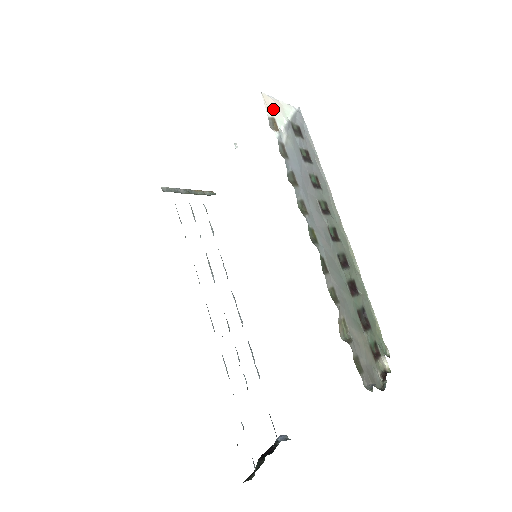
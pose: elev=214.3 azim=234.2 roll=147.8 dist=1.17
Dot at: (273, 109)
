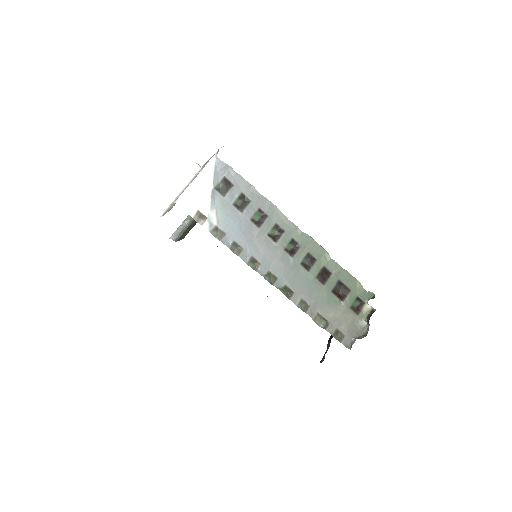
Dot at: (193, 202)
